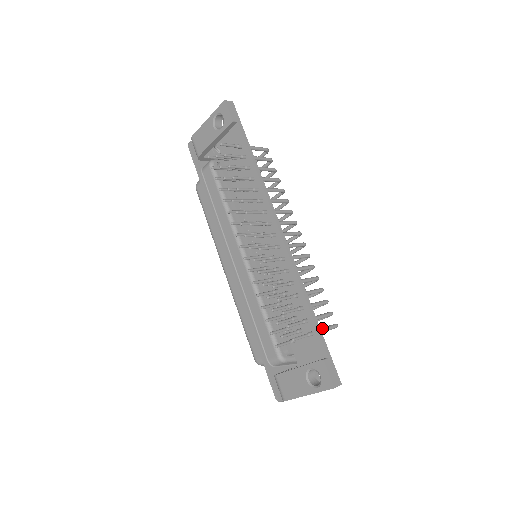
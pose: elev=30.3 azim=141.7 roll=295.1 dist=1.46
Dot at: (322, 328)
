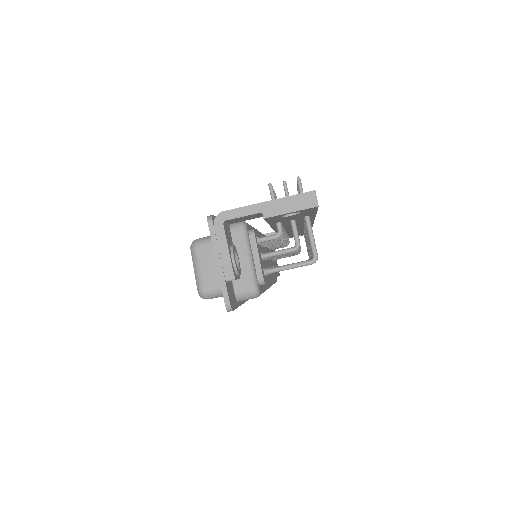
Dot at: (311, 229)
